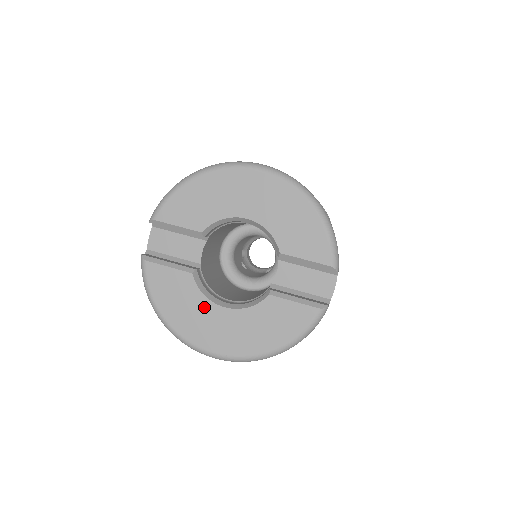
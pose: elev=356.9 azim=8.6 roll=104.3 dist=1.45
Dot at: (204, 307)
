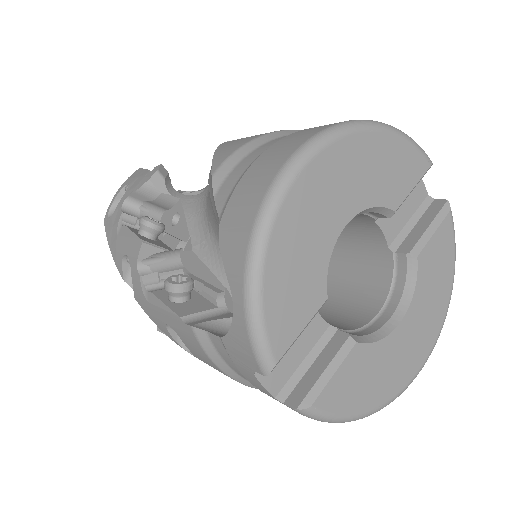
Dot at: (390, 347)
